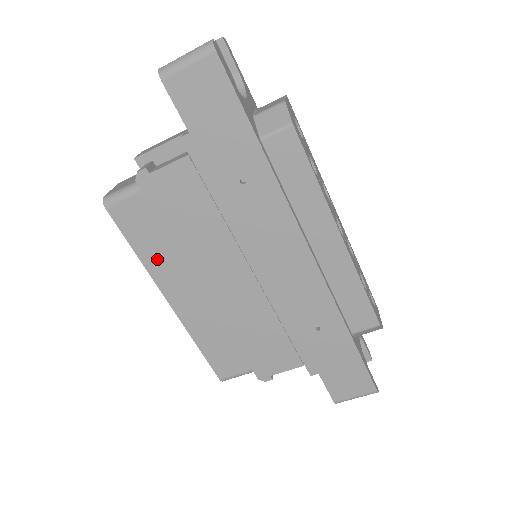
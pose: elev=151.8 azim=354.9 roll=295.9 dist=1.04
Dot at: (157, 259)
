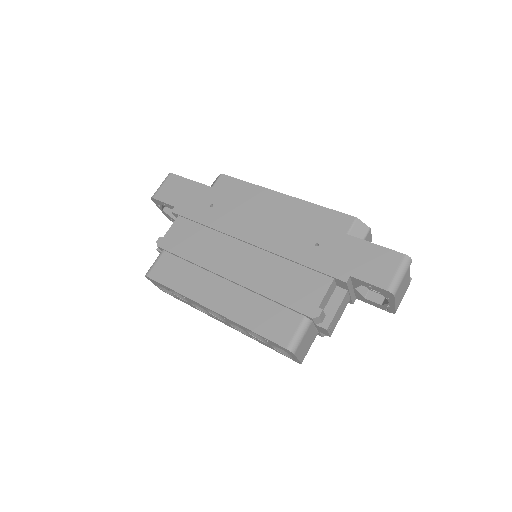
Dot at: (189, 284)
